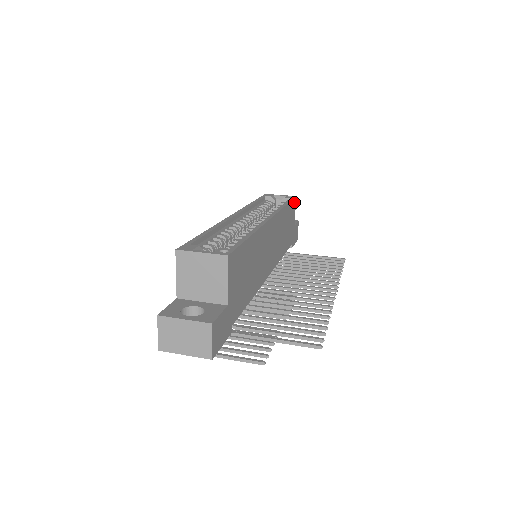
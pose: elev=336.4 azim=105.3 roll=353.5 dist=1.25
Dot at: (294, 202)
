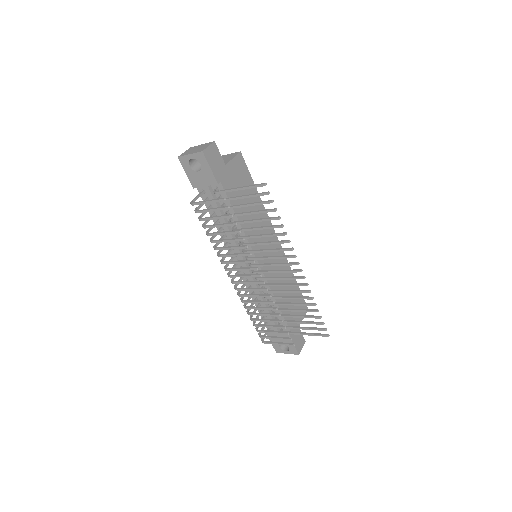
Dot at: (305, 307)
